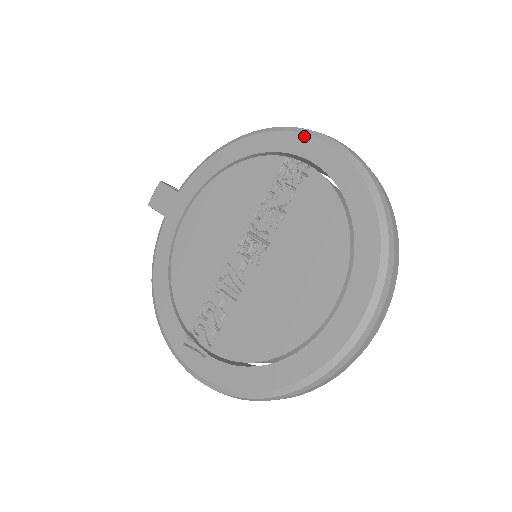
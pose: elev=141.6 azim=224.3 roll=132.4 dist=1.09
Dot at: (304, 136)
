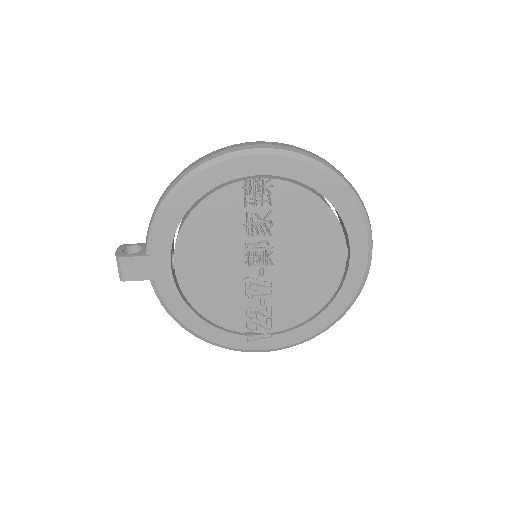
Dot at: (249, 158)
